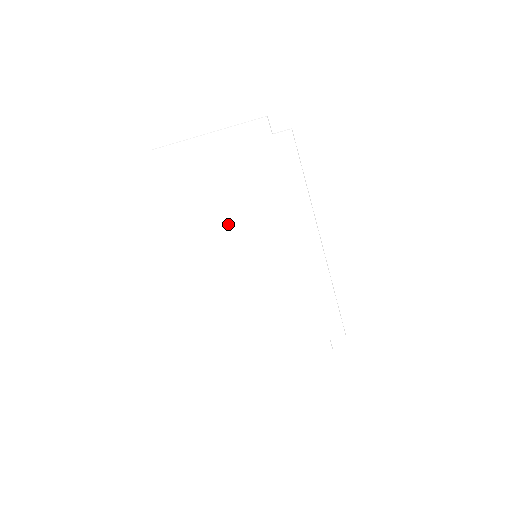
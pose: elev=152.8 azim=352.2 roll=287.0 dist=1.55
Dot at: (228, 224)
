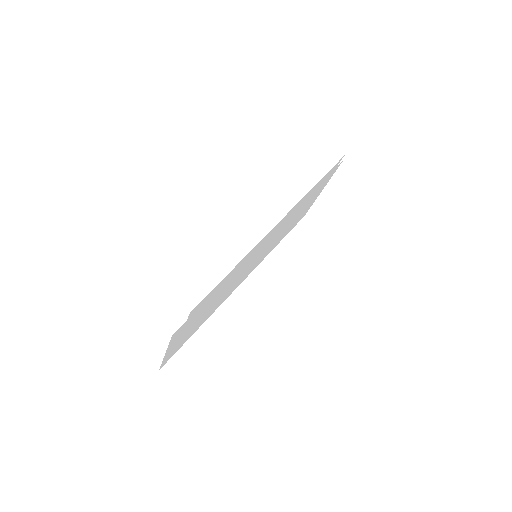
Dot at: (227, 291)
